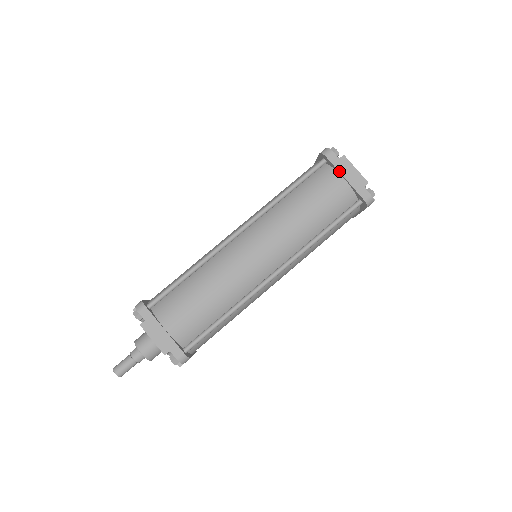
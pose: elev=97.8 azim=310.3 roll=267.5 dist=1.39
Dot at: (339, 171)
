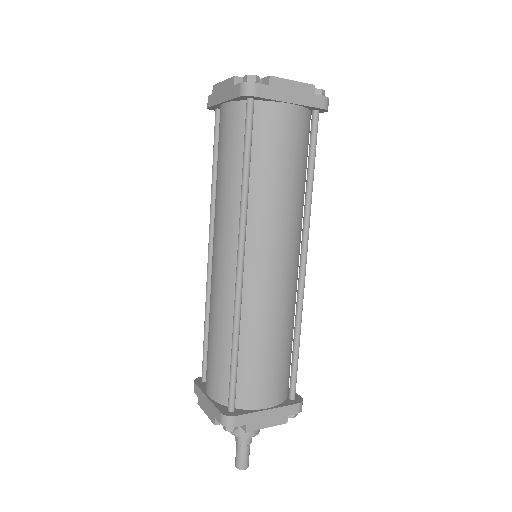
Dot at: (280, 101)
